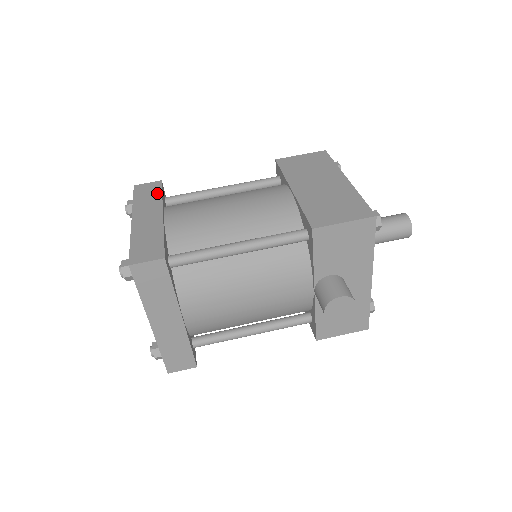
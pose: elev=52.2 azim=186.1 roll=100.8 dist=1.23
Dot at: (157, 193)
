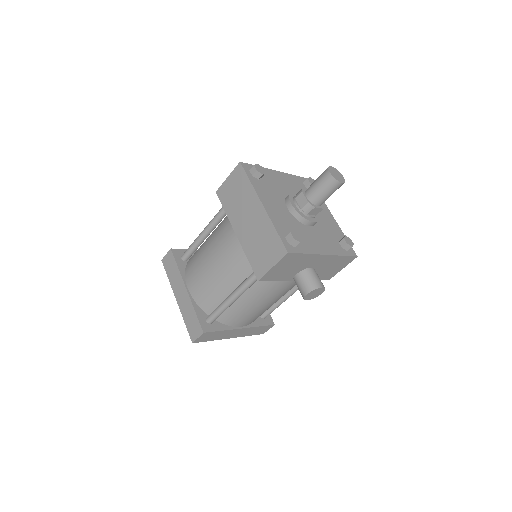
Dot at: (175, 266)
